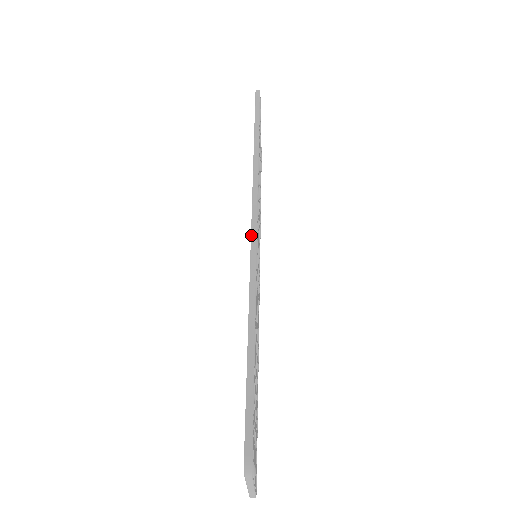
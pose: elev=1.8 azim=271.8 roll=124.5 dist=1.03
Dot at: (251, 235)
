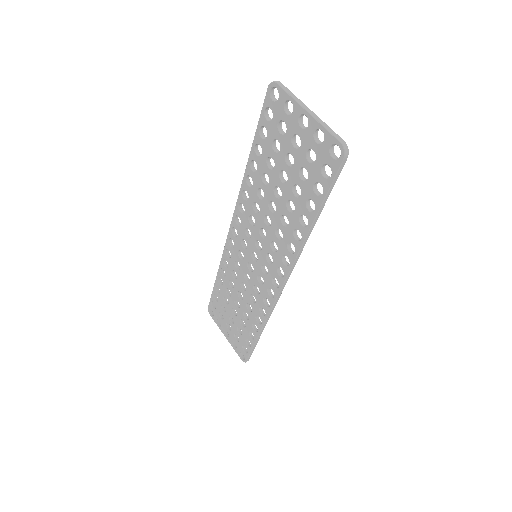
Dot at: (277, 298)
